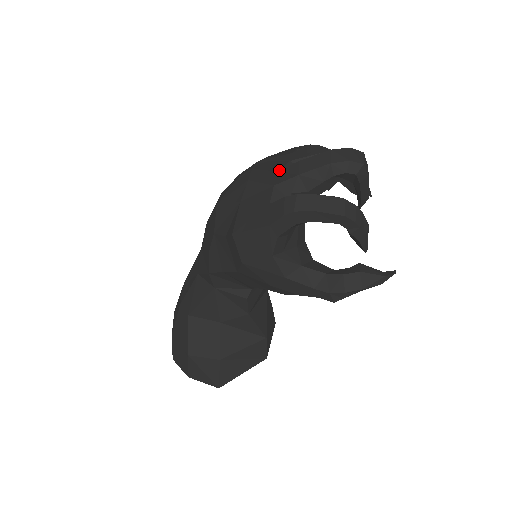
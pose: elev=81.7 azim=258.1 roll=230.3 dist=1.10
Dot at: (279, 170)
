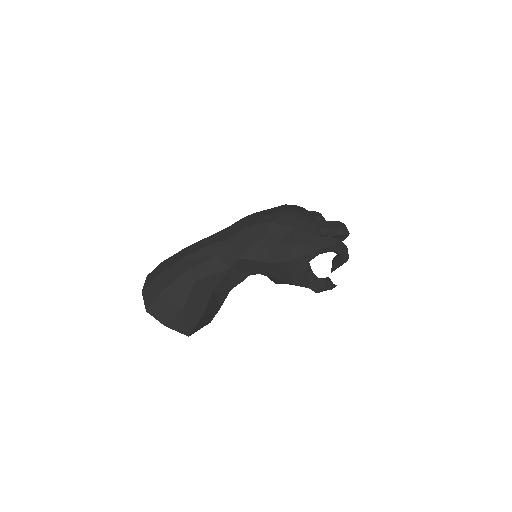
Dot at: (317, 221)
